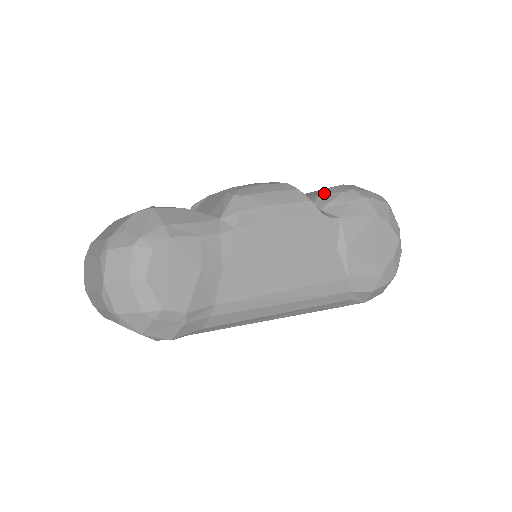
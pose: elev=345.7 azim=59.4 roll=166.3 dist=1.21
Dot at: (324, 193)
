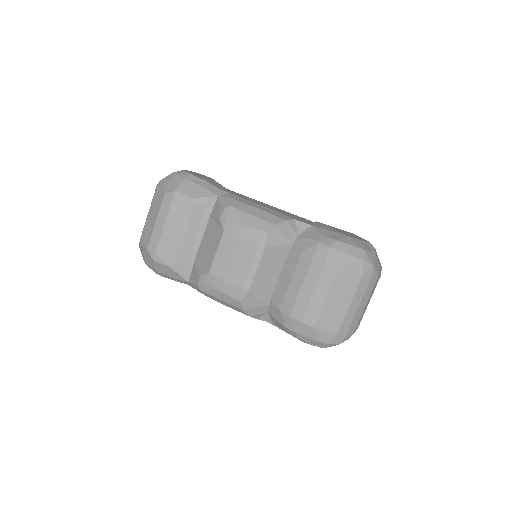
Dot at: (279, 313)
